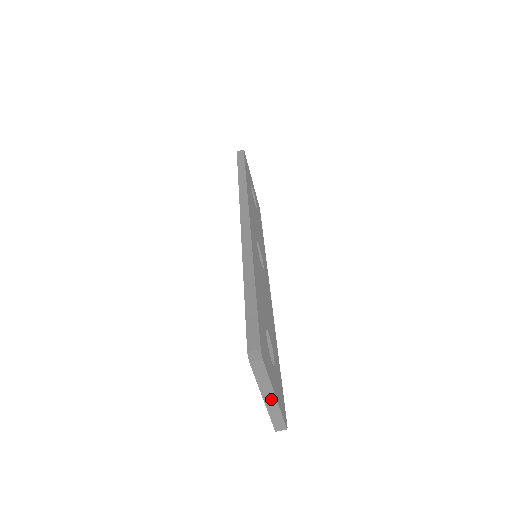
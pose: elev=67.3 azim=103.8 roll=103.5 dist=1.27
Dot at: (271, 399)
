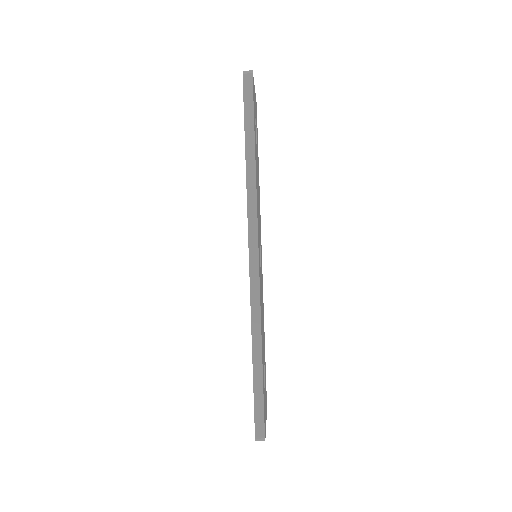
Dot at: occluded
